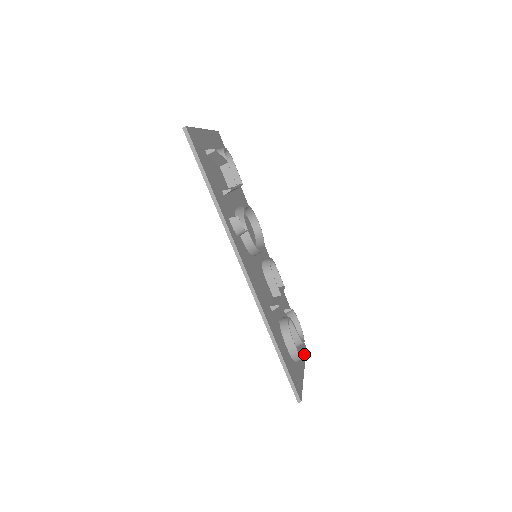
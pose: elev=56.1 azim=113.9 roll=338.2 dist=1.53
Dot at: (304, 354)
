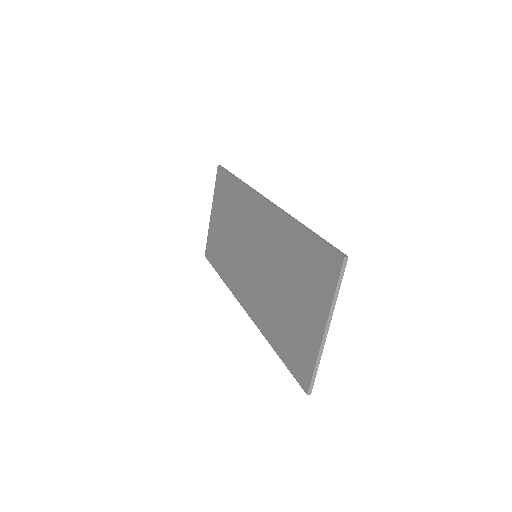
Dot at: occluded
